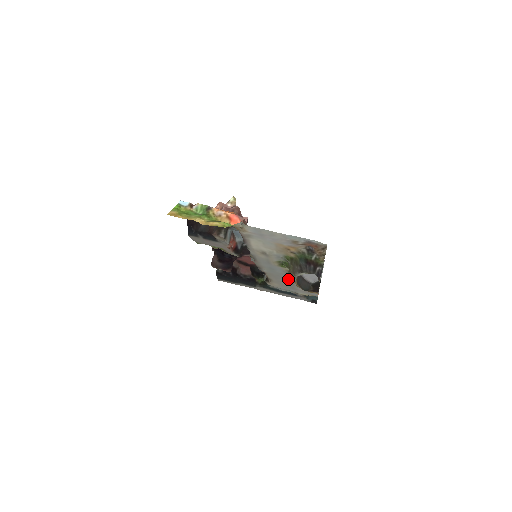
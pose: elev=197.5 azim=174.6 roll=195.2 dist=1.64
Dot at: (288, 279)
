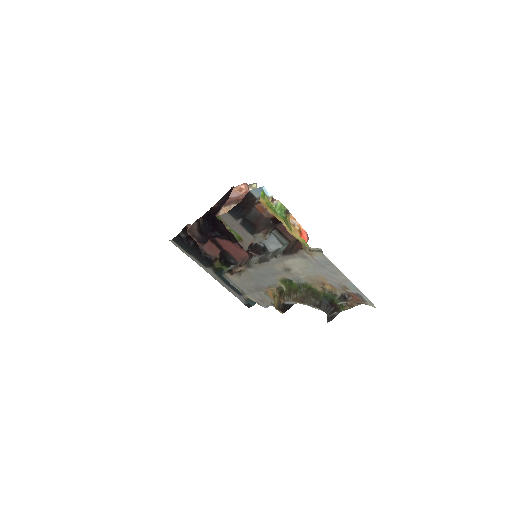
Dot at: (262, 287)
